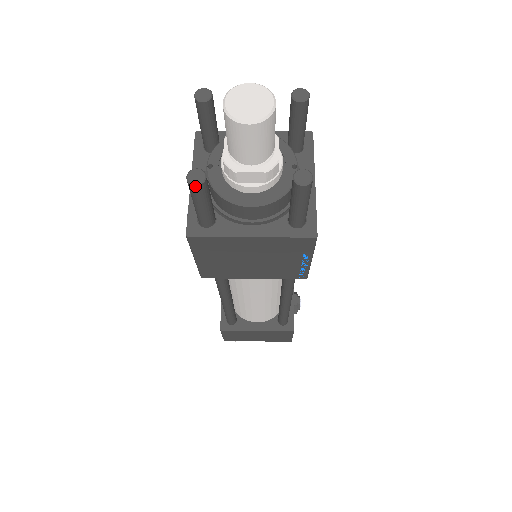
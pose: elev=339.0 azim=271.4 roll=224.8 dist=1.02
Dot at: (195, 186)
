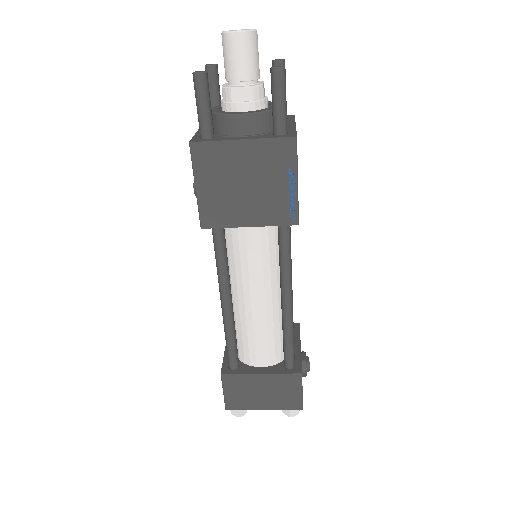
Dot at: (198, 75)
